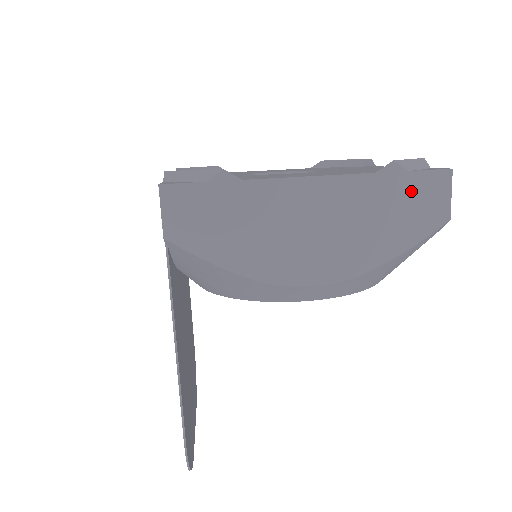
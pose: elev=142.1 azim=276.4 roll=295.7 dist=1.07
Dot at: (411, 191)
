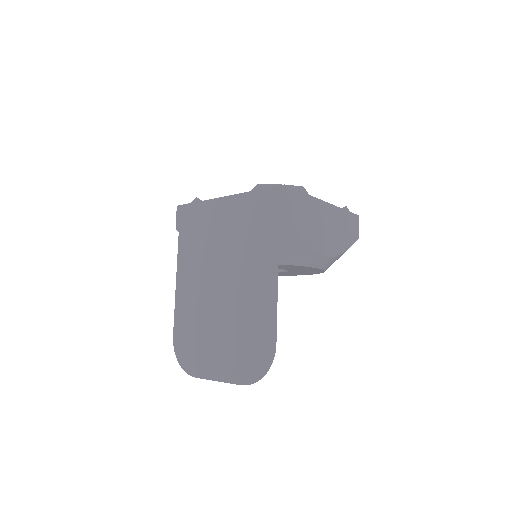
Dot at: (350, 221)
